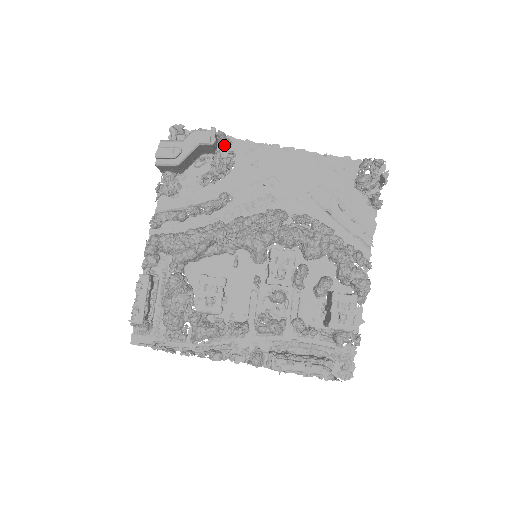
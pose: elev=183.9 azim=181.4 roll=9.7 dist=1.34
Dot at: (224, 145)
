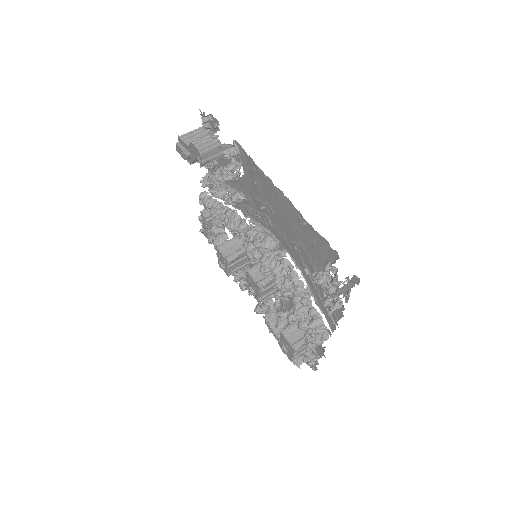
Dot at: (230, 154)
